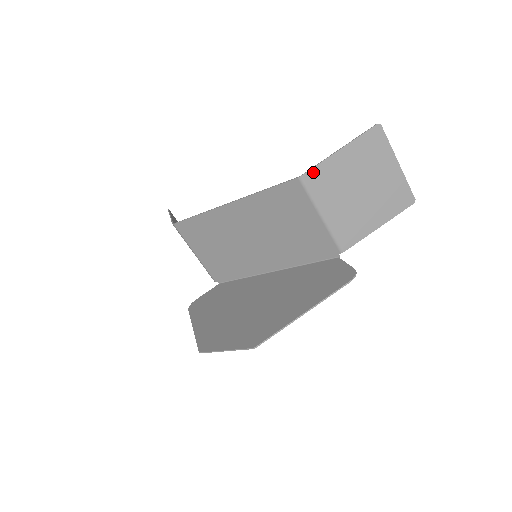
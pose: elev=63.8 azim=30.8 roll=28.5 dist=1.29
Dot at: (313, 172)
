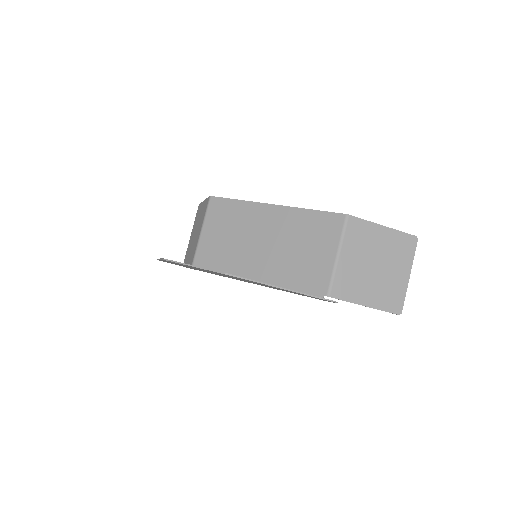
Dot at: (358, 221)
